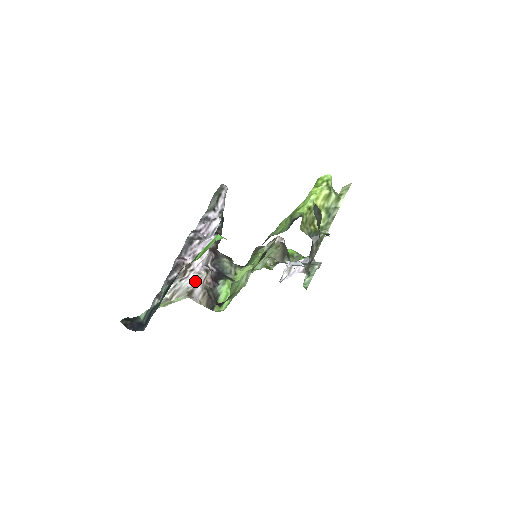
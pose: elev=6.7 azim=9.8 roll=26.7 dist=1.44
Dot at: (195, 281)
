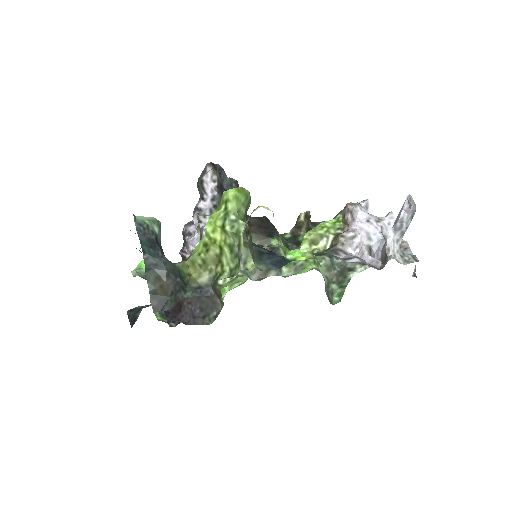
Dot at: occluded
